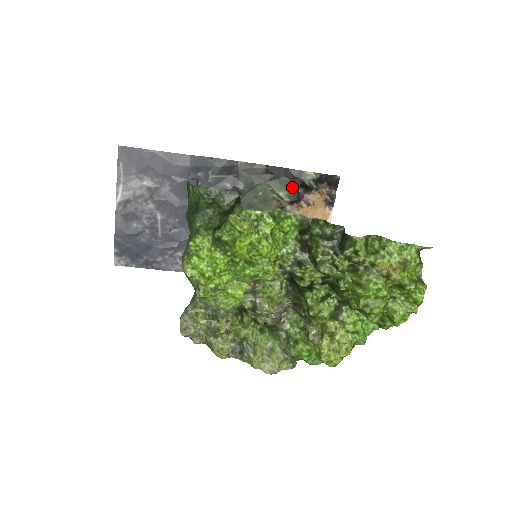
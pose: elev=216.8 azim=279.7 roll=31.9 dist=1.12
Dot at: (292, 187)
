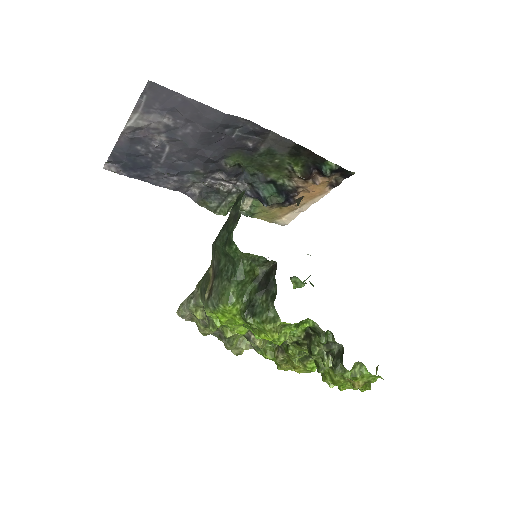
Dot at: (309, 168)
